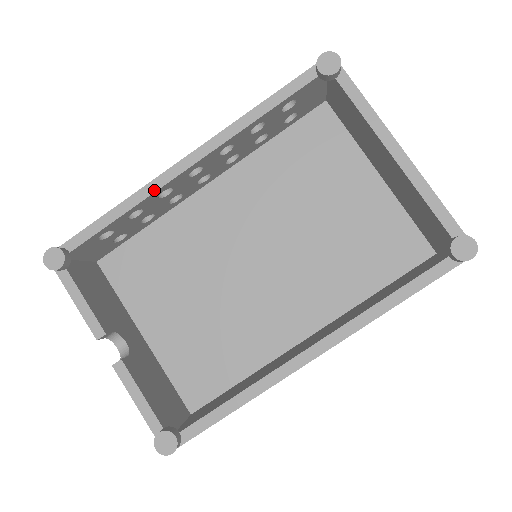
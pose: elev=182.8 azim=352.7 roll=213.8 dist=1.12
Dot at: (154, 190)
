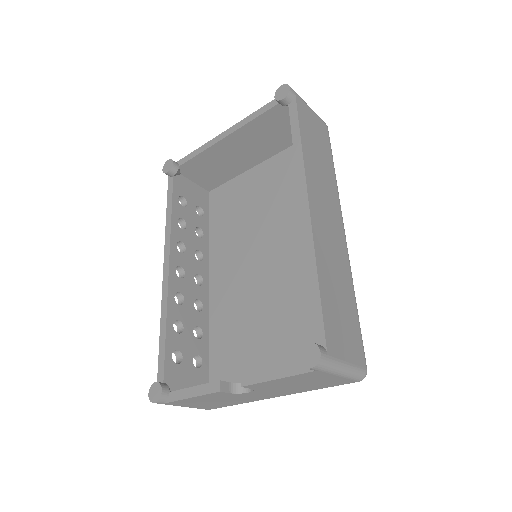
Dot at: (166, 298)
